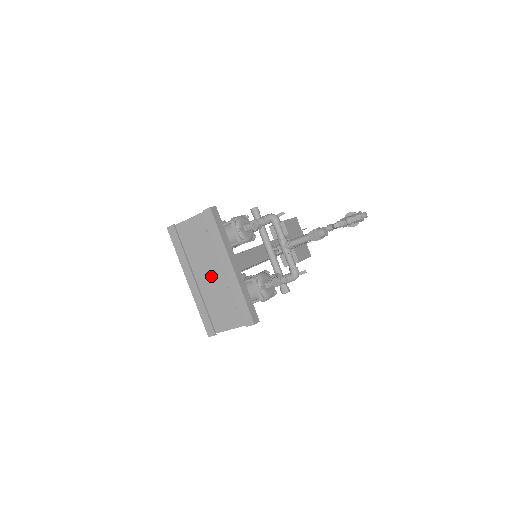
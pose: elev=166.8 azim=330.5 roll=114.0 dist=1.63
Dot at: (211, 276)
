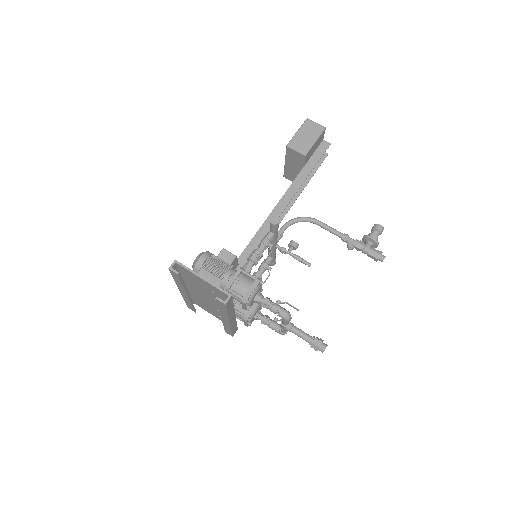
Dot at: (205, 298)
